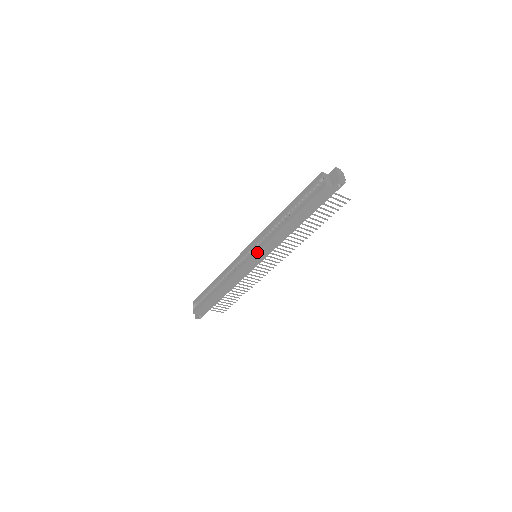
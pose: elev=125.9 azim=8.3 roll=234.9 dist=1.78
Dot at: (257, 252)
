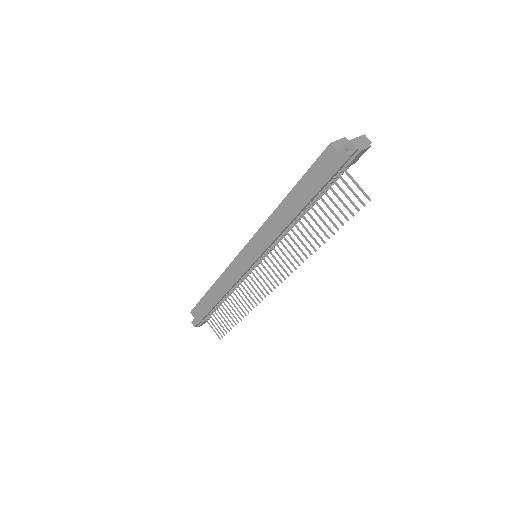
Dot at: (250, 241)
